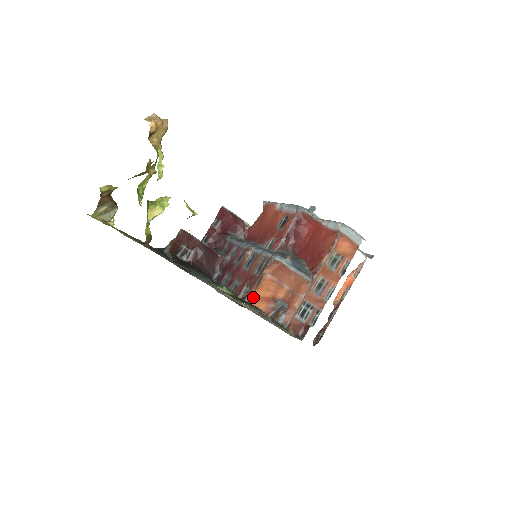
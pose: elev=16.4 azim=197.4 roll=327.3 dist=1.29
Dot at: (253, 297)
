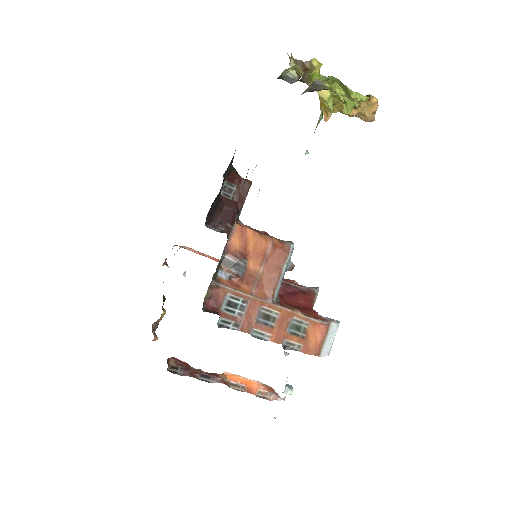
Dot at: (245, 228)
